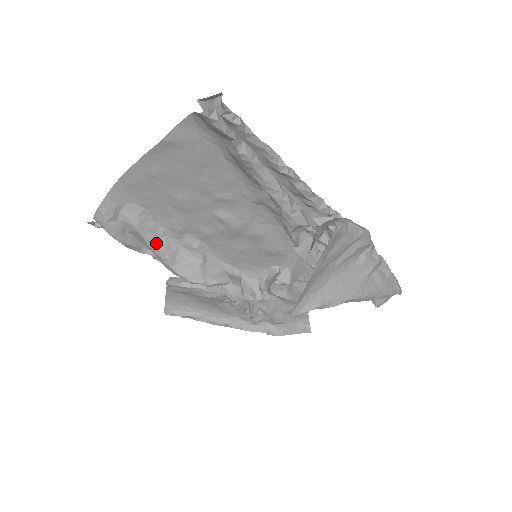
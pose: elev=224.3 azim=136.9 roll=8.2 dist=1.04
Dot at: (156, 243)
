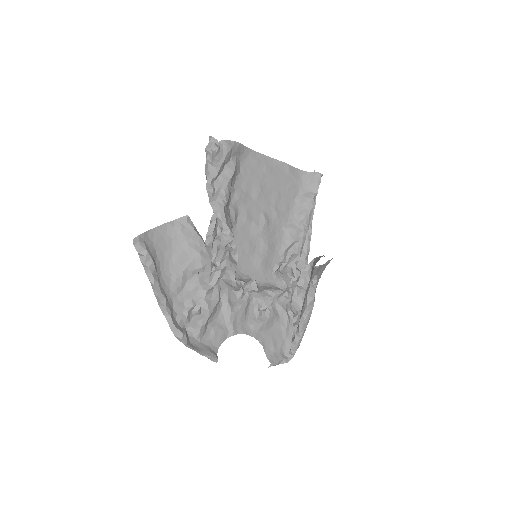
Dot at: (230, 188)
